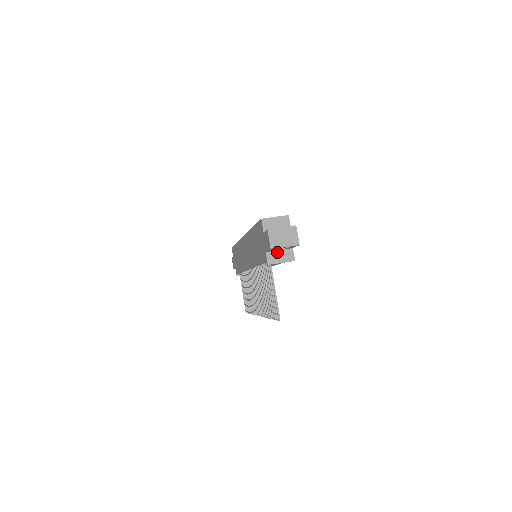
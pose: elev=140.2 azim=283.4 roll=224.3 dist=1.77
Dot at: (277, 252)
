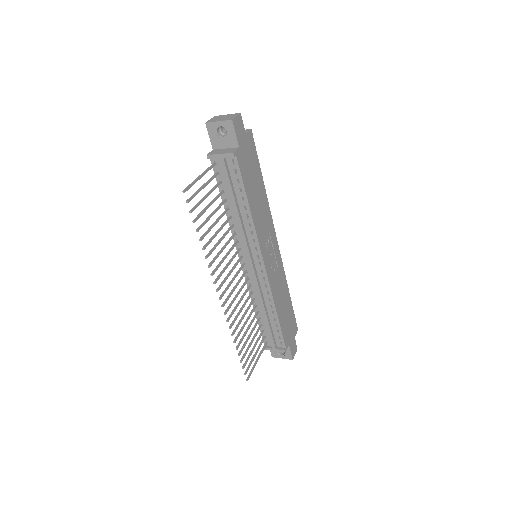
Dot at: (223, 149)
